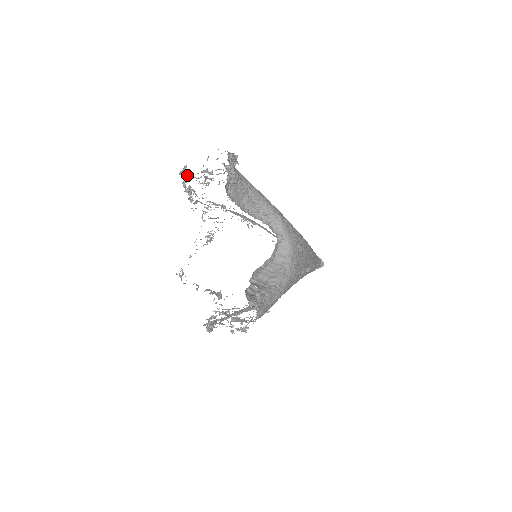
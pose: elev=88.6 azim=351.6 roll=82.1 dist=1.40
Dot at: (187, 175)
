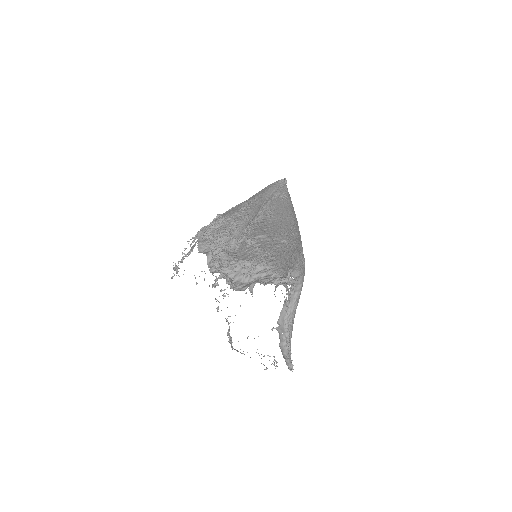
Dot at: (230, 284)
